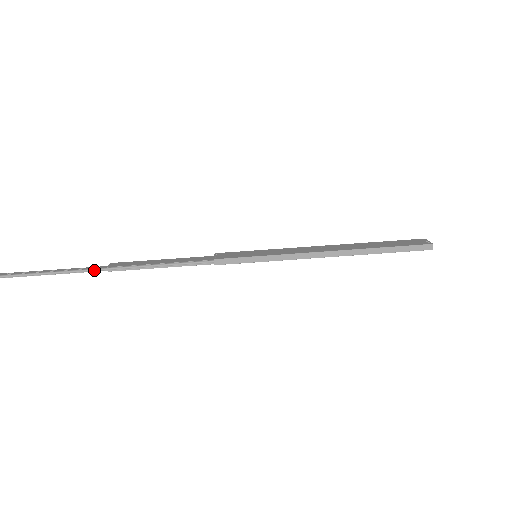
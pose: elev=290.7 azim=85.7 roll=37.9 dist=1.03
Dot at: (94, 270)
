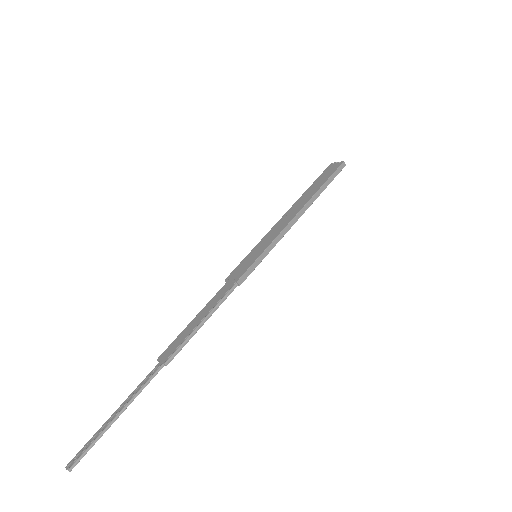
Dot at: (152, 377)
